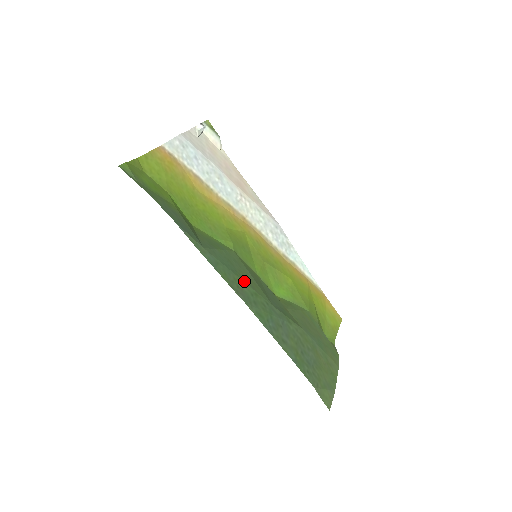
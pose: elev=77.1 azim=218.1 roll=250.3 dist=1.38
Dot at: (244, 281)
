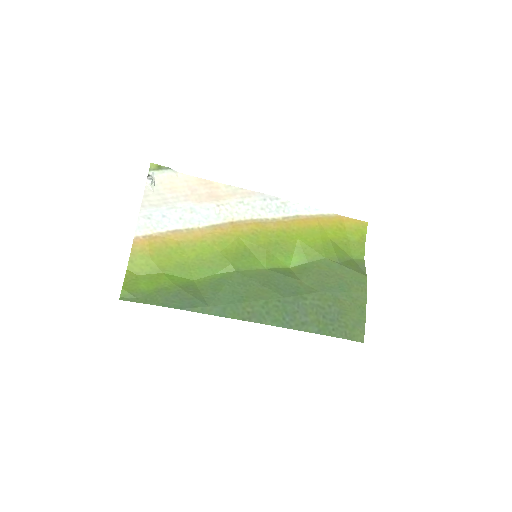
Dot at: (252, 300)
